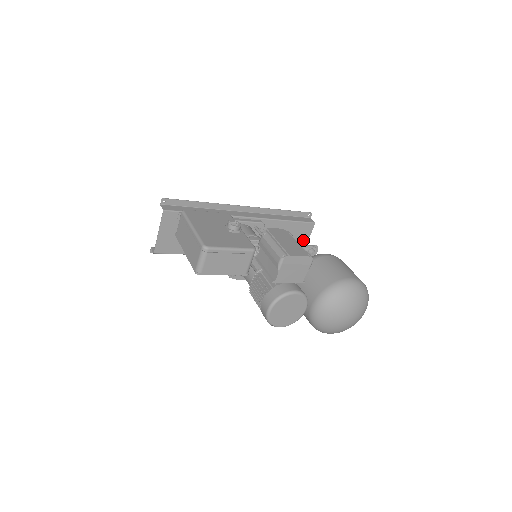
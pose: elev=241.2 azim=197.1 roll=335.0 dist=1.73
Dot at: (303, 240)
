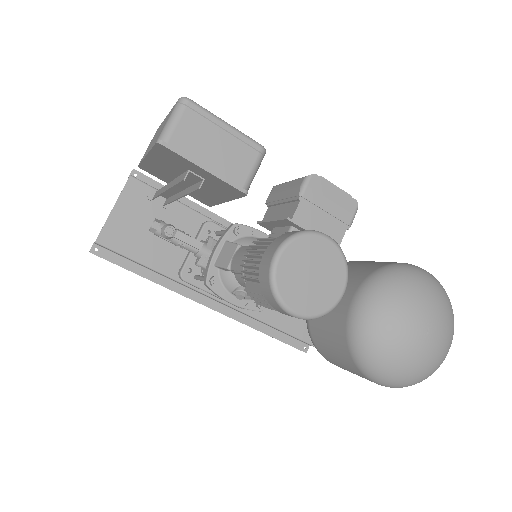
Dot at: occluded
